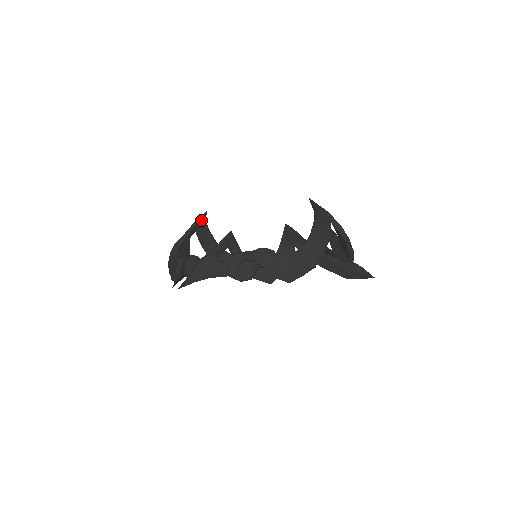
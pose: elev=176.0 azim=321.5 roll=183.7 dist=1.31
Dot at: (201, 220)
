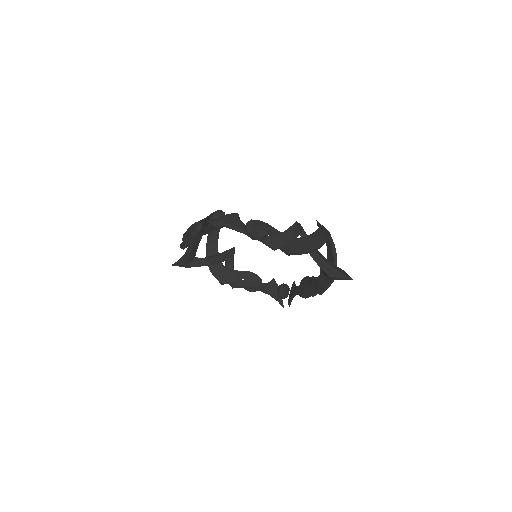
Dot at: occluded
